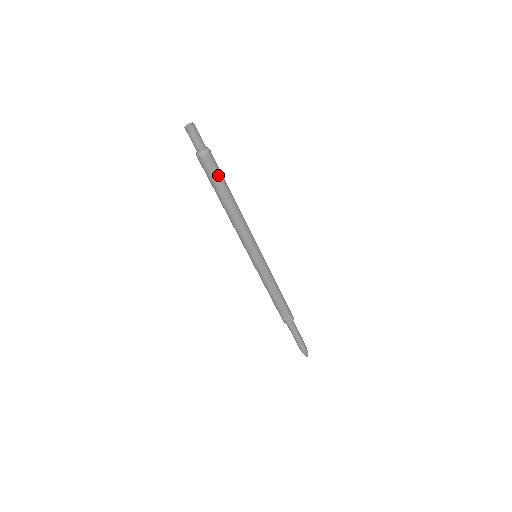
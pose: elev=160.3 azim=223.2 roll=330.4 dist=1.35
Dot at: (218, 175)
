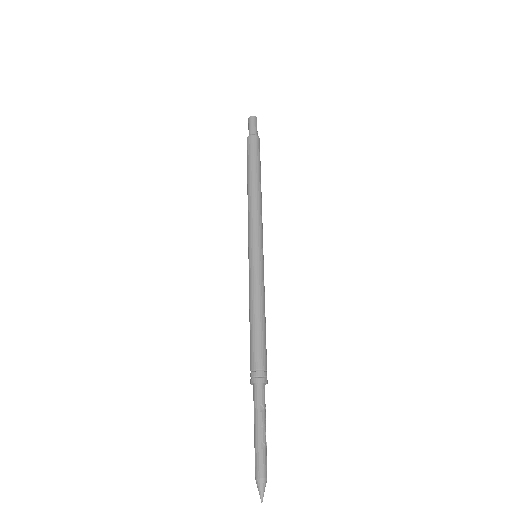
Dot at: (259, 156)
